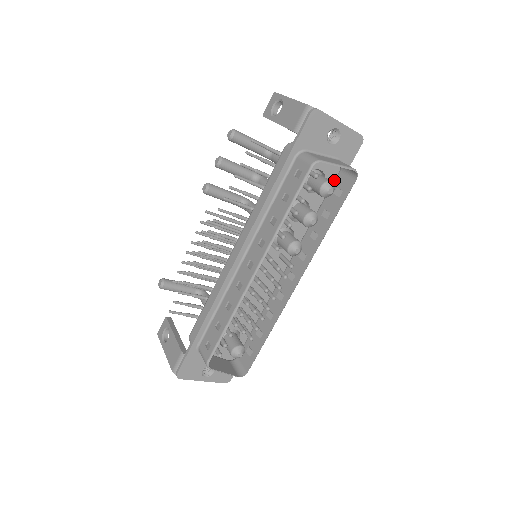
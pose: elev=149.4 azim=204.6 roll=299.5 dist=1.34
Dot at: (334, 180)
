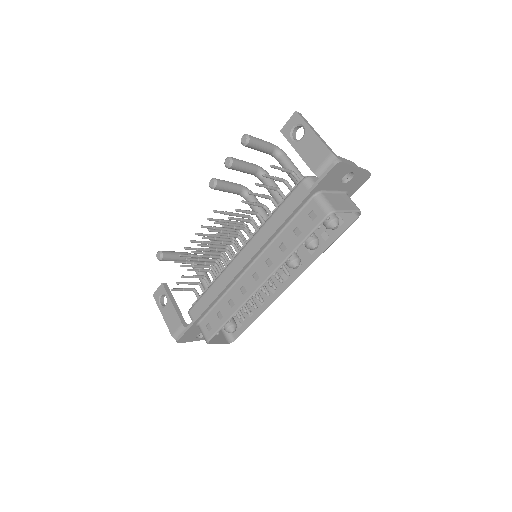
Dot at: occluded
